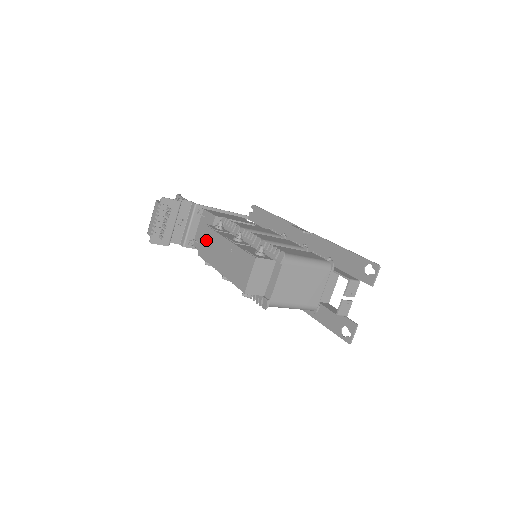
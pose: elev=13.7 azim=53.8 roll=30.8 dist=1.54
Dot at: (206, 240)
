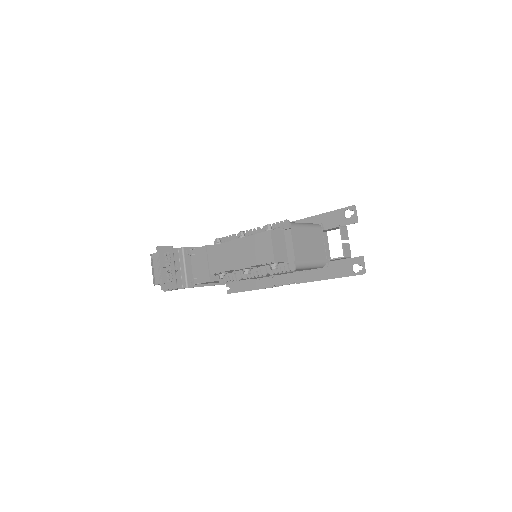
Dot at: (213, 257)
